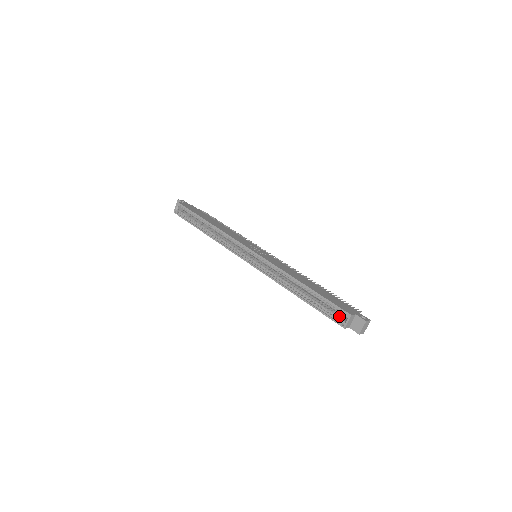
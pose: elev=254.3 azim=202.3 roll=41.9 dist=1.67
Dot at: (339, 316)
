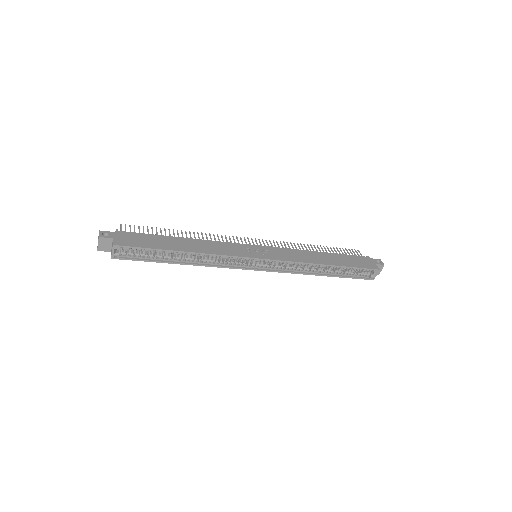
Dot at: (365, 273)
